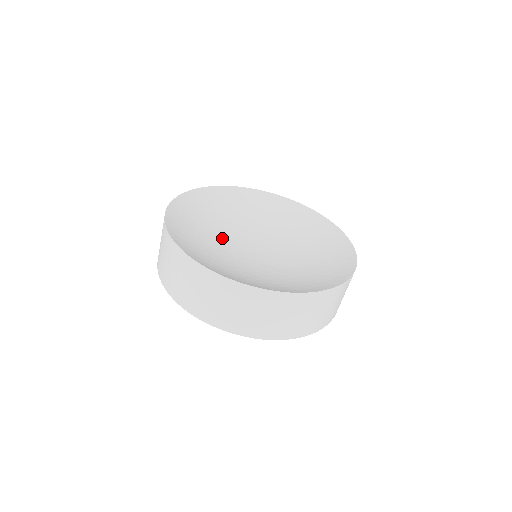
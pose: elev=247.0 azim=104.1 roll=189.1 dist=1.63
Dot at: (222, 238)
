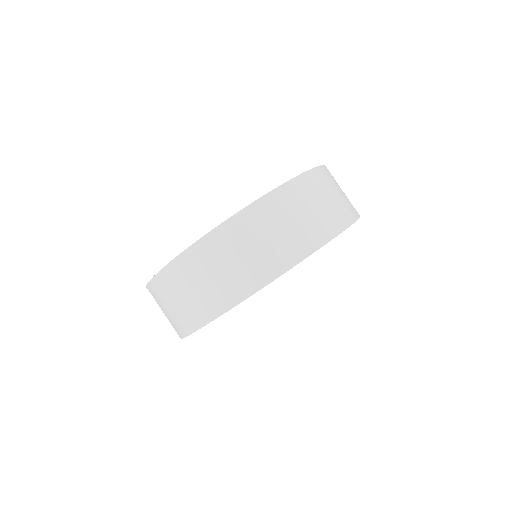
Dot at: occluded
